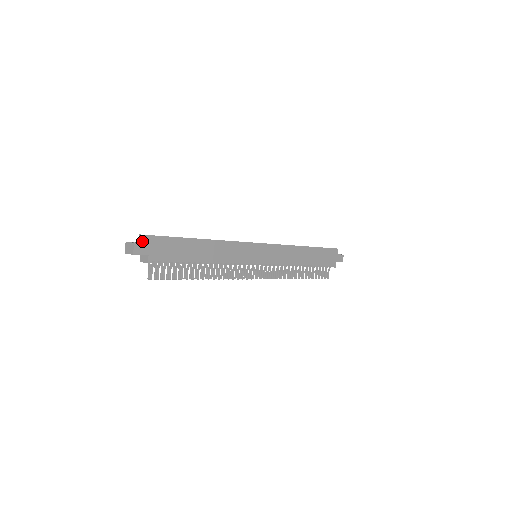
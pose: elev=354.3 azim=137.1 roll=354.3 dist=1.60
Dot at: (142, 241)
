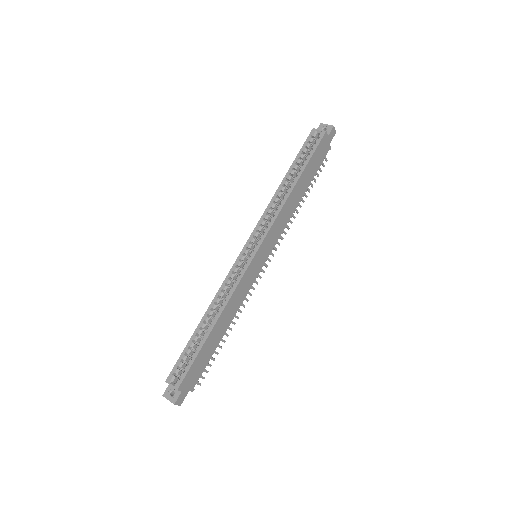
Dot at: occluded
